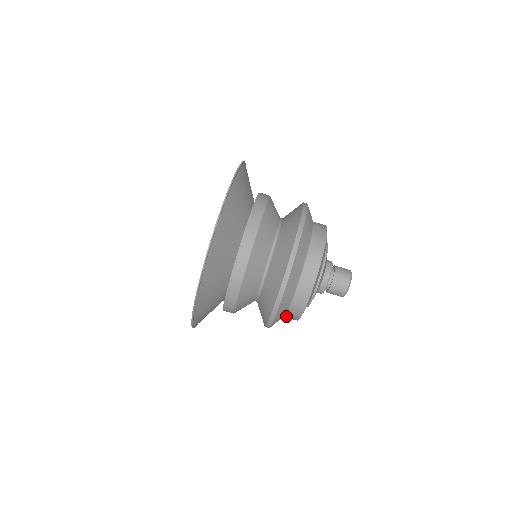
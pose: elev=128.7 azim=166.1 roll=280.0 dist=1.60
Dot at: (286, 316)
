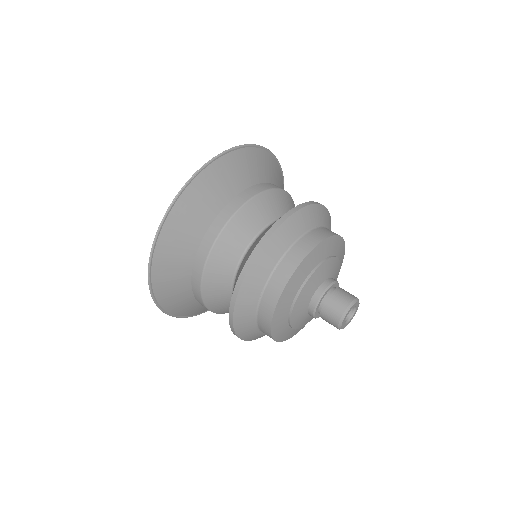
Dot at: (261, 301)
